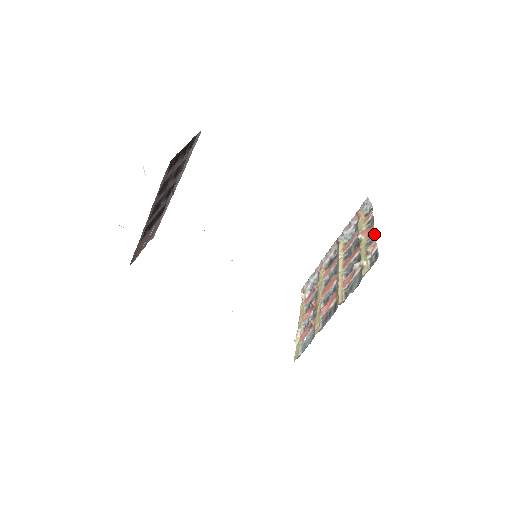
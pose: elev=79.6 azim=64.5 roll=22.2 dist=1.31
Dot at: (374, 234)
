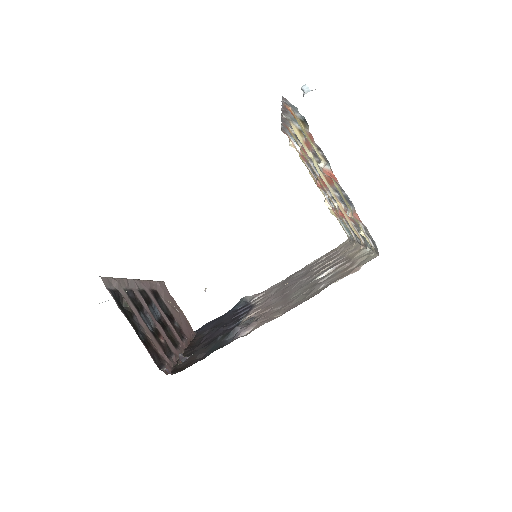
Dot at: (346, 195)
